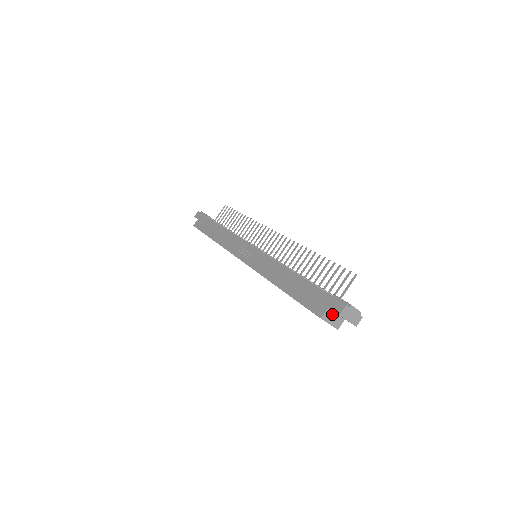
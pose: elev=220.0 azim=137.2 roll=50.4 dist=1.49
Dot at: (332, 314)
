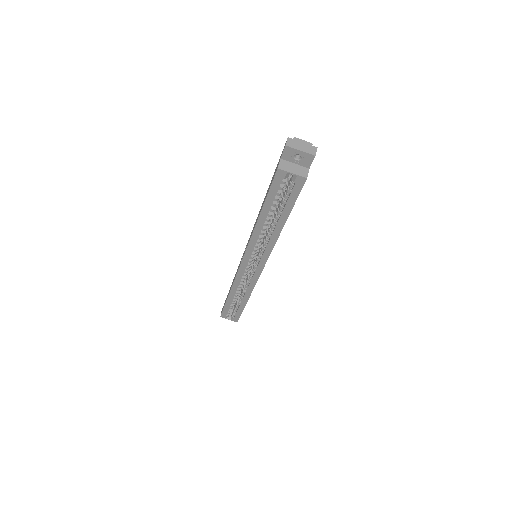
Dot at: (289, 164)
